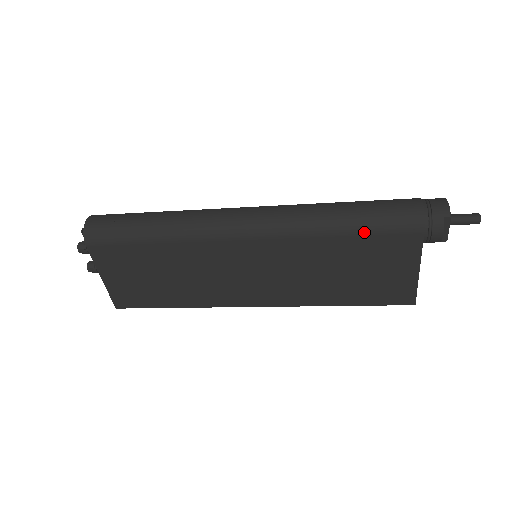
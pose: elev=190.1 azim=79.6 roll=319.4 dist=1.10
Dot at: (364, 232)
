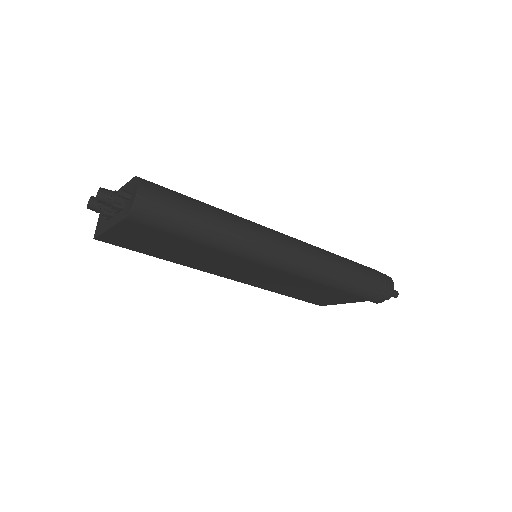
Dot at: (345, 291)
